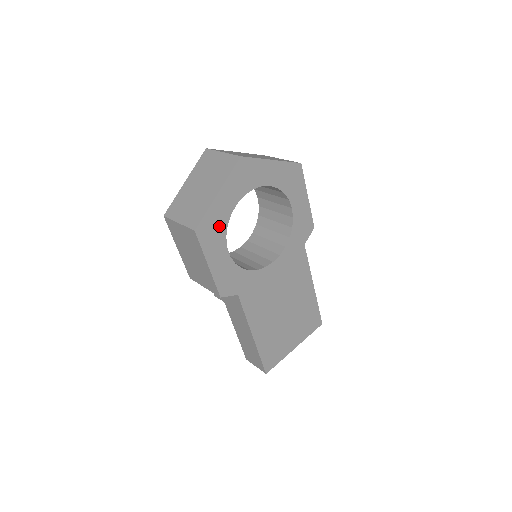
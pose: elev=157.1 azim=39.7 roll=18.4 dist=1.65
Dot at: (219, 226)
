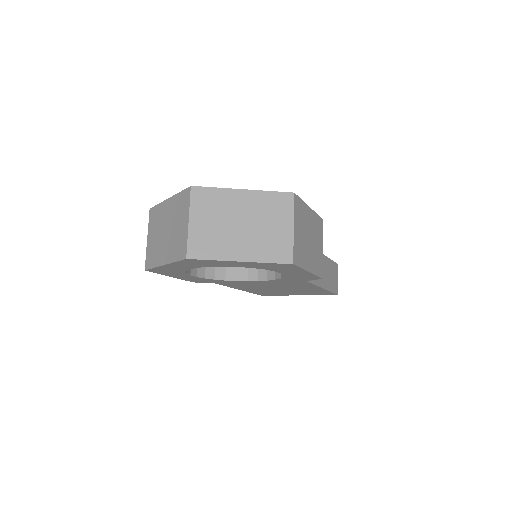
Dot at: (175, 271)
